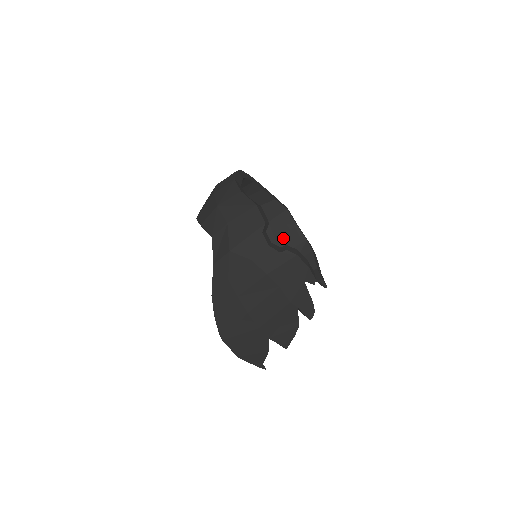
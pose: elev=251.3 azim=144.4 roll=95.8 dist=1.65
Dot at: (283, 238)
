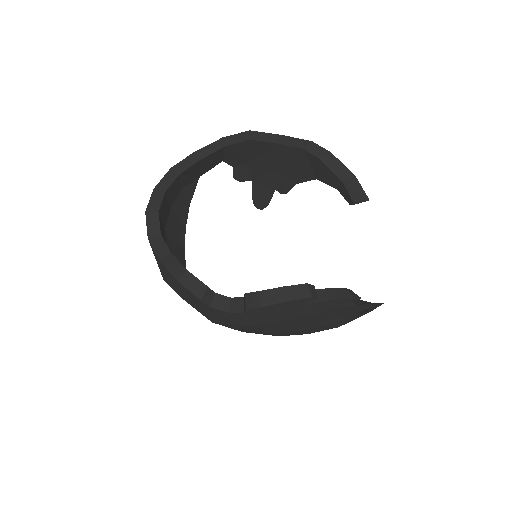
Dot at: (280, 164)
